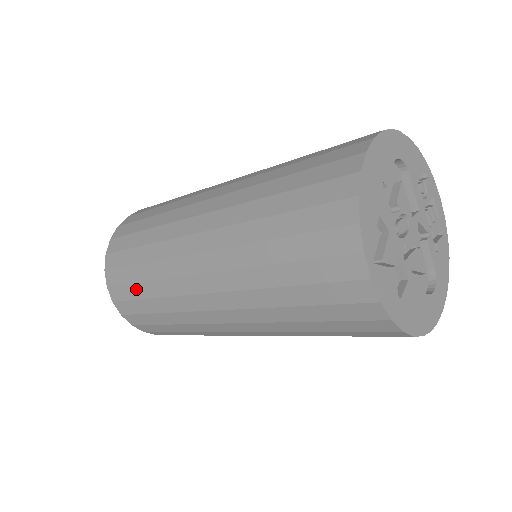
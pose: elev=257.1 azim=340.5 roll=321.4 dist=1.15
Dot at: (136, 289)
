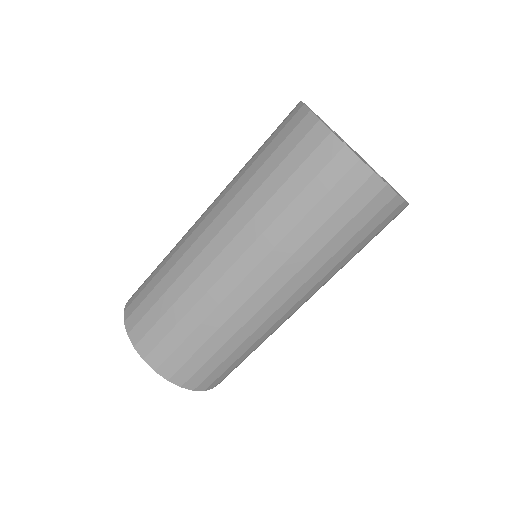
Dot at: (202, 354)
